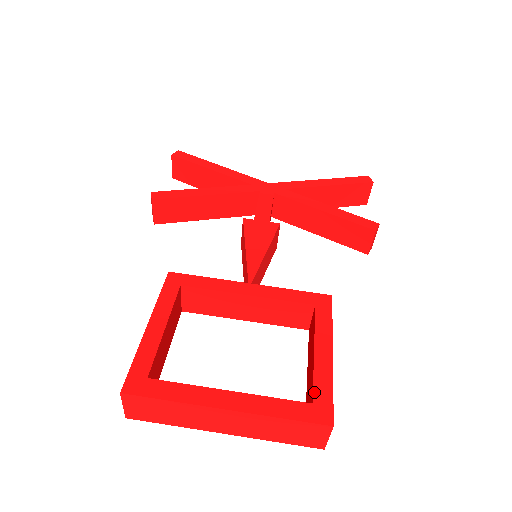
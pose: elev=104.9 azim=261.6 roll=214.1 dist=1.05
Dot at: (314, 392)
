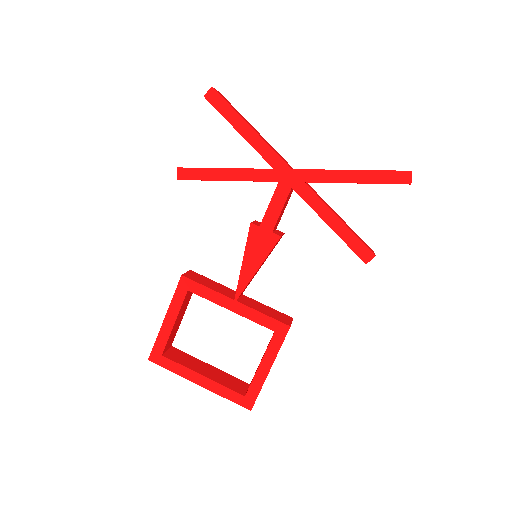
Dot at: (248, 391)
